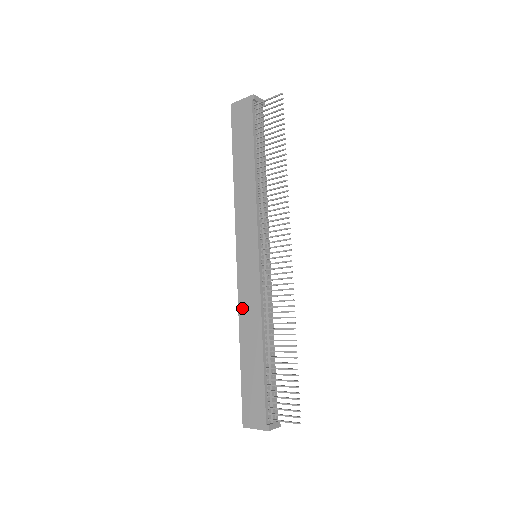
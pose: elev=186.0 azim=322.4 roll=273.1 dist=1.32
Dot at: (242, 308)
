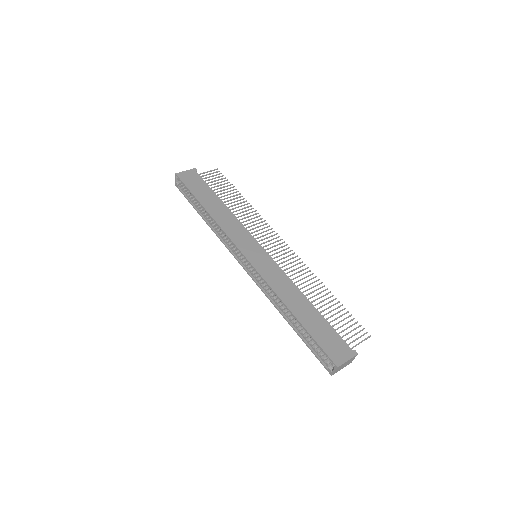
Dot at: (274, 286)
